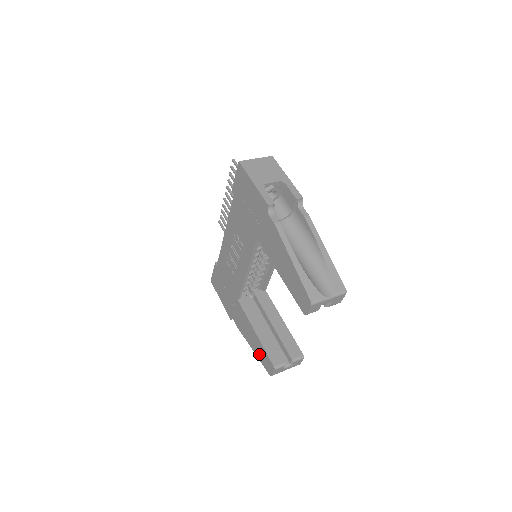
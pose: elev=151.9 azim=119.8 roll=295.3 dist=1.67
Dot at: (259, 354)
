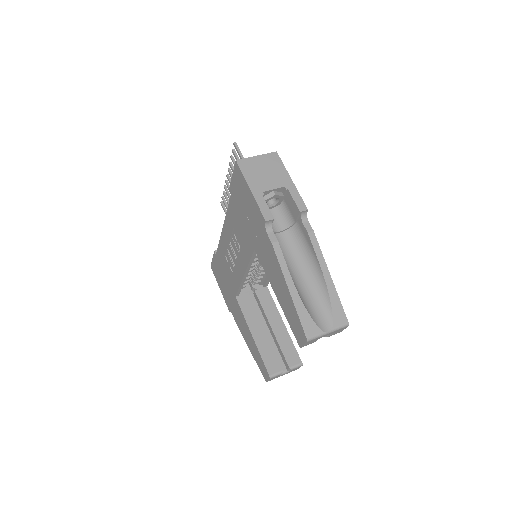
Dot at: (255, 357)
